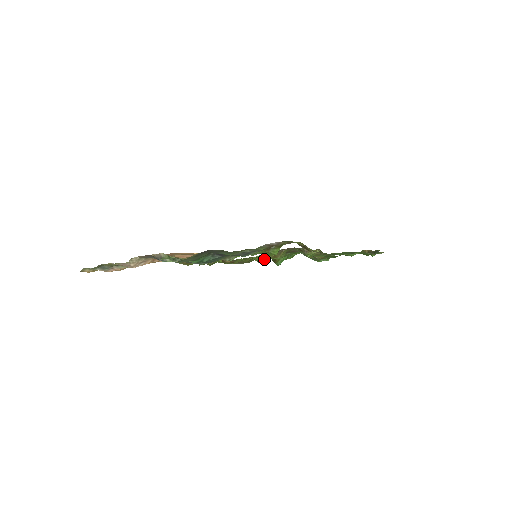
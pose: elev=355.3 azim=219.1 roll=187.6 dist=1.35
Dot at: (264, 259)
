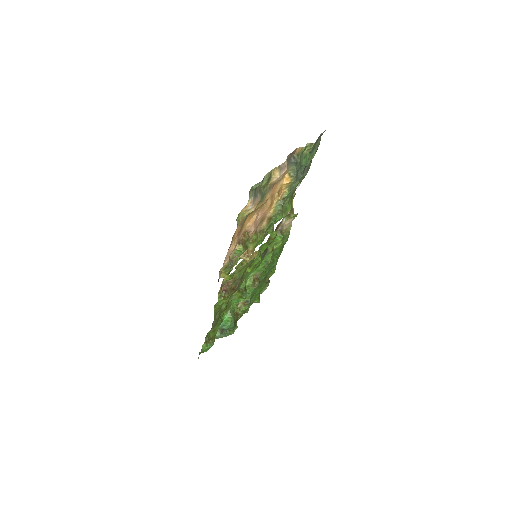
Dot at: (269, 244)
